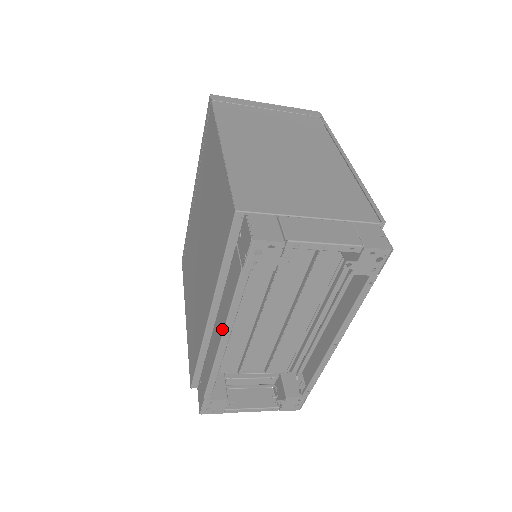
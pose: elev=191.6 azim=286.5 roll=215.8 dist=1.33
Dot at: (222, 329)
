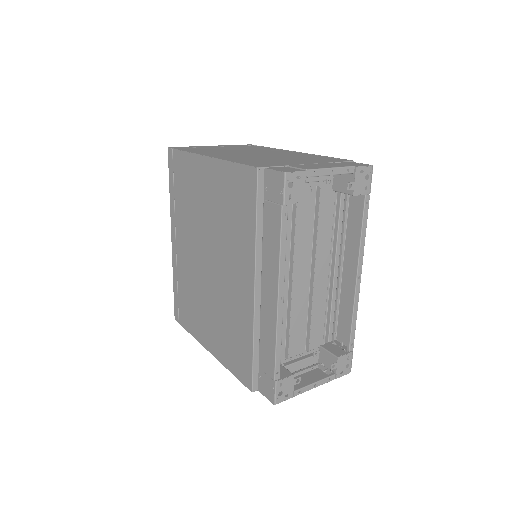
Dot at: (276, 282)
